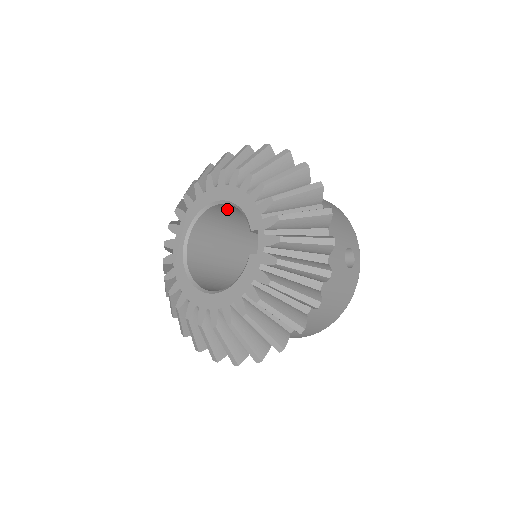
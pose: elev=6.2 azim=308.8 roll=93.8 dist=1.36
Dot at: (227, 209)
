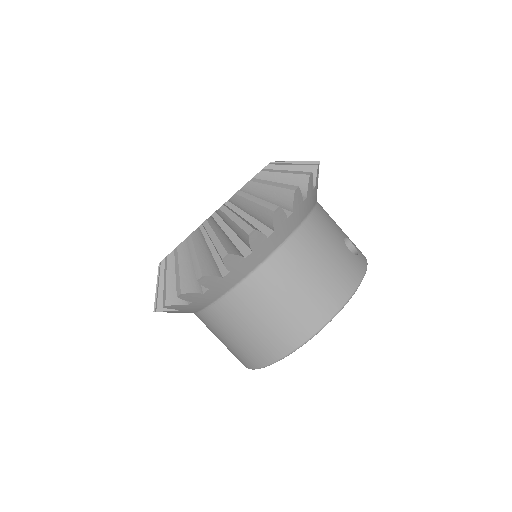
Dot at: occluded
